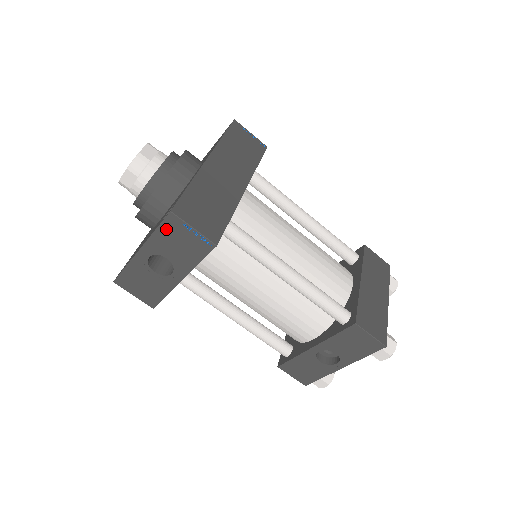
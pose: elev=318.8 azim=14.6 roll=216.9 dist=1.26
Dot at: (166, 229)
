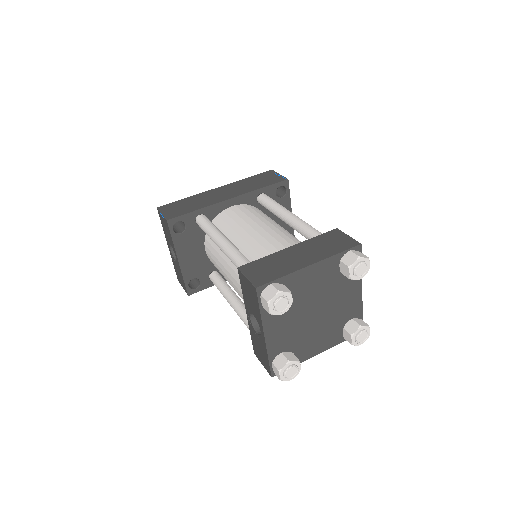
Dot at: (162, 222)
